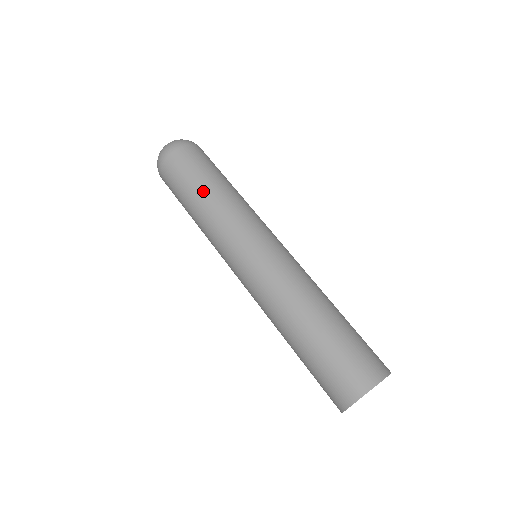
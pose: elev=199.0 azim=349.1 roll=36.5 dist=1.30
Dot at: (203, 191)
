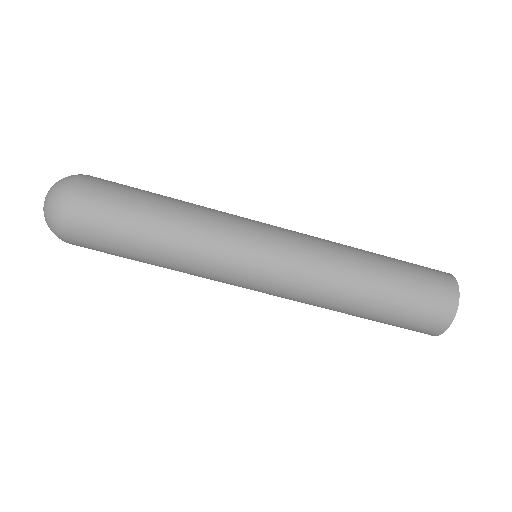
Dot at: (157, 223)
